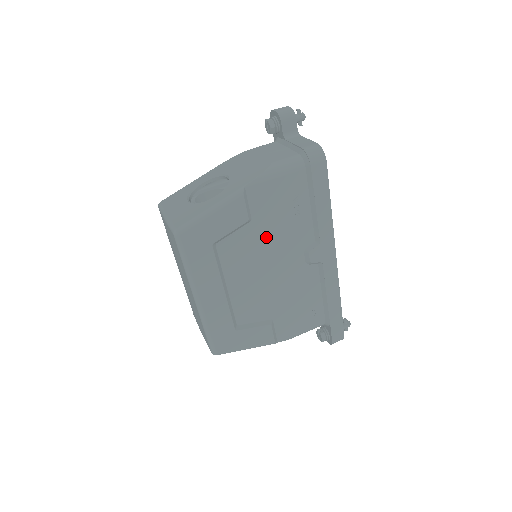
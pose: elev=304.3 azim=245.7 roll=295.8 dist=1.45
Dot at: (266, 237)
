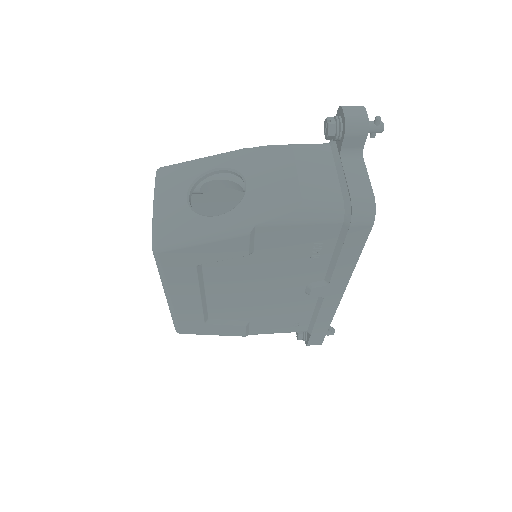
Dot at: (266, 268)
